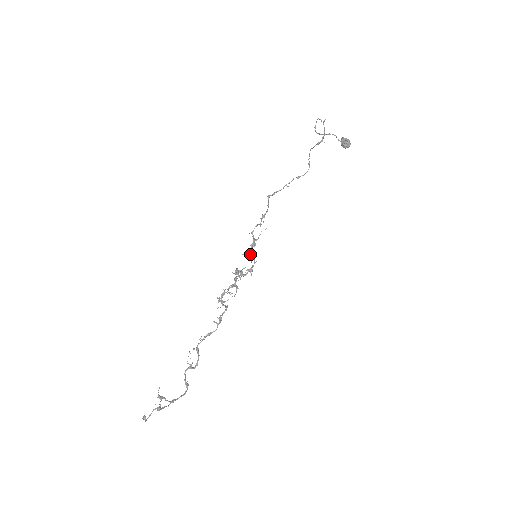
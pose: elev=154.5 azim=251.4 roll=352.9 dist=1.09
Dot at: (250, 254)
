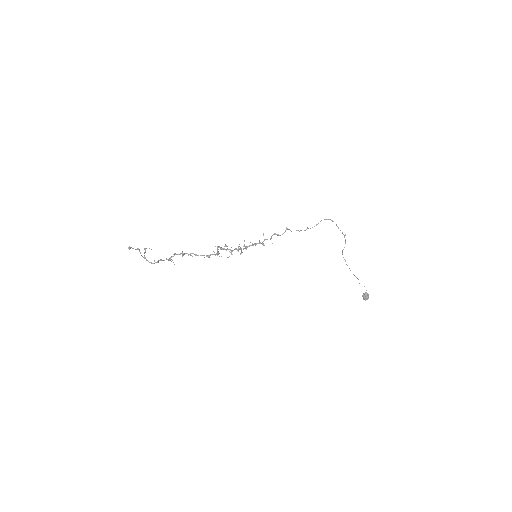
Dot at: (254, 243)
